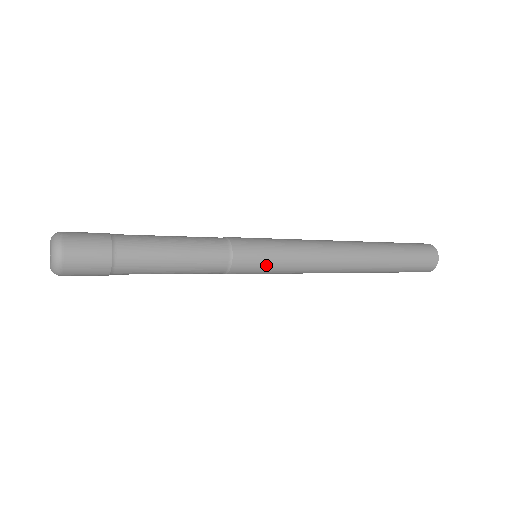
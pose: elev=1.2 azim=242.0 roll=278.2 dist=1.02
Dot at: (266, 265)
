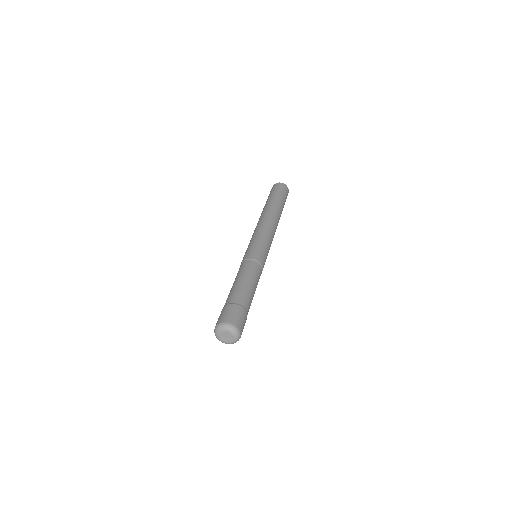
Dot at: occluded
